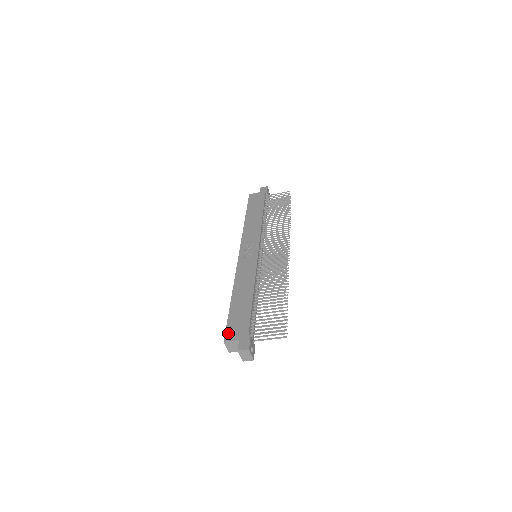
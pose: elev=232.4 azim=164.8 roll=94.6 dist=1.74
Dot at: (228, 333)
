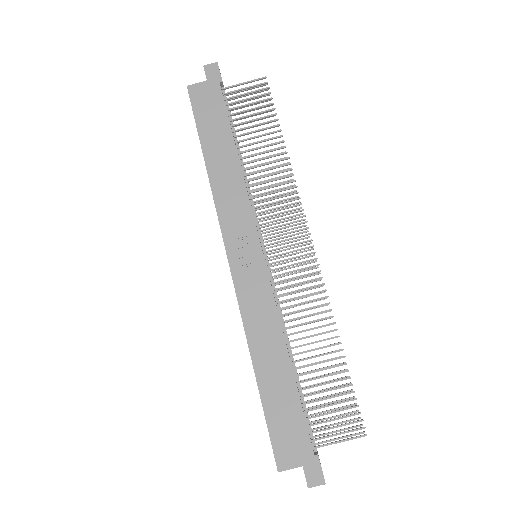
Dot at: (279, 454)
